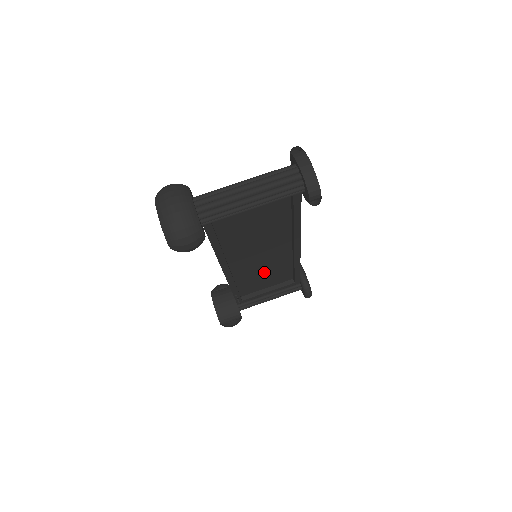
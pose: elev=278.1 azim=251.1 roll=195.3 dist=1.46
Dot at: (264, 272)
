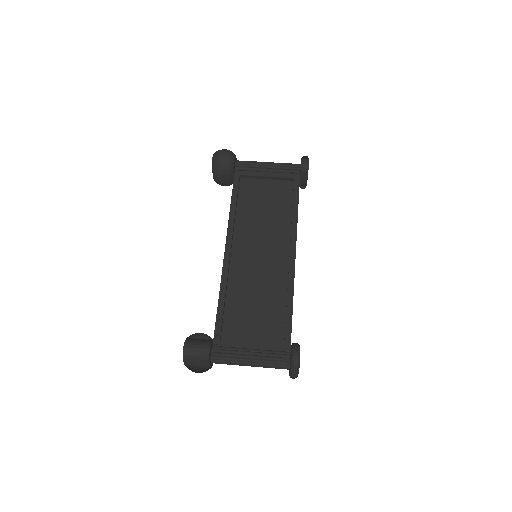
Dot at: (256, 297)
